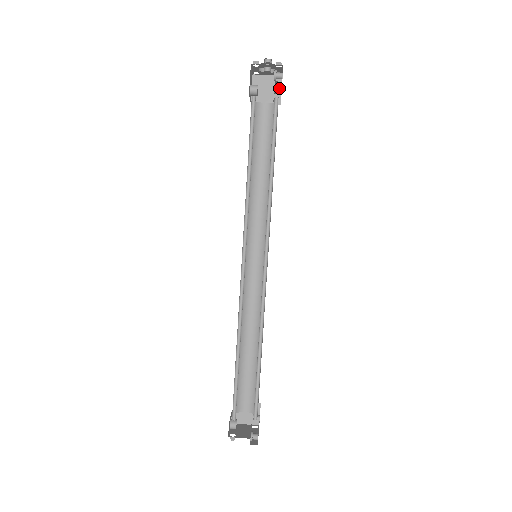
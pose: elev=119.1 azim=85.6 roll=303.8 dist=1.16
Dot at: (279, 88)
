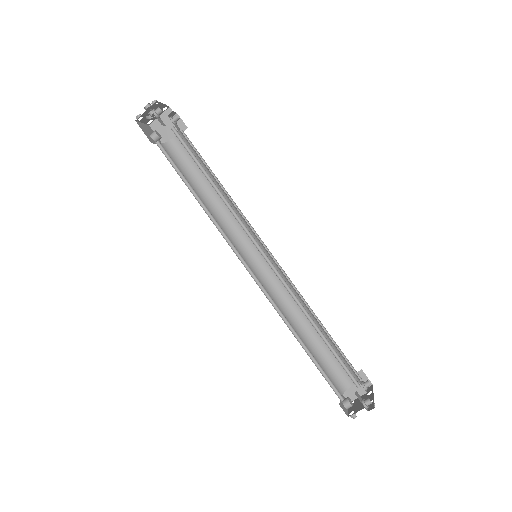
Dot at: (175, 117)
